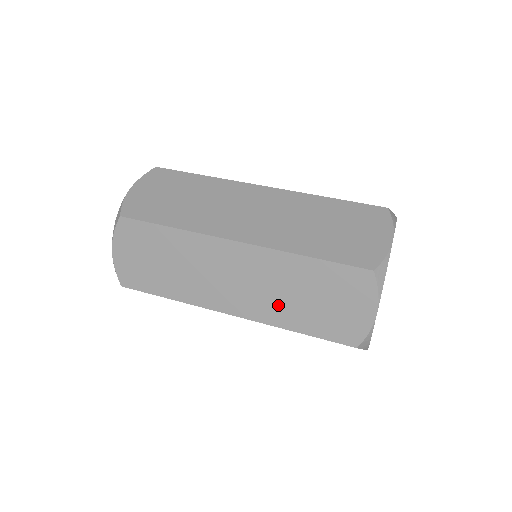
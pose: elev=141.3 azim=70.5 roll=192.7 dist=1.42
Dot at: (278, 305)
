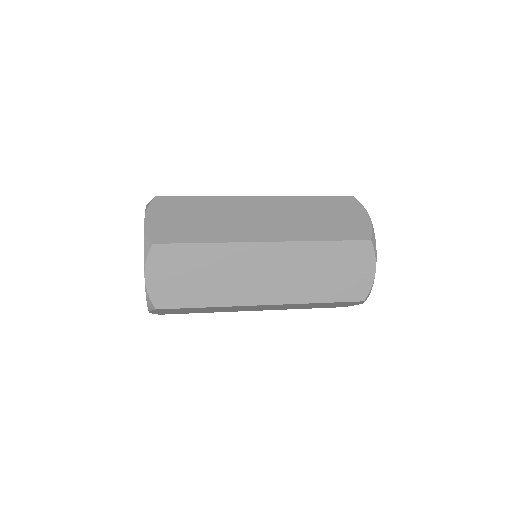
Dot at: (302, 227)
